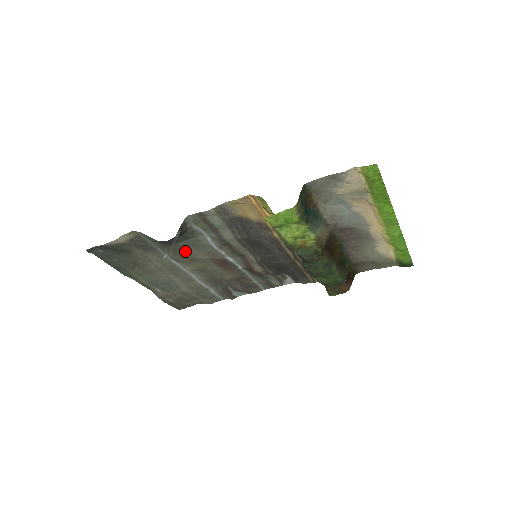
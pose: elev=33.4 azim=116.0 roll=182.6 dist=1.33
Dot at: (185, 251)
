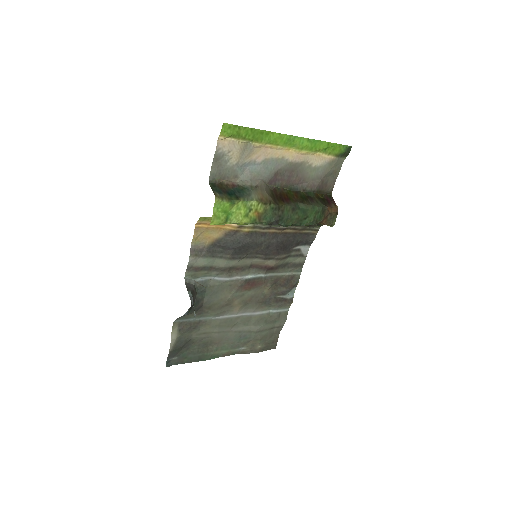
Dot at: (216, 302)
